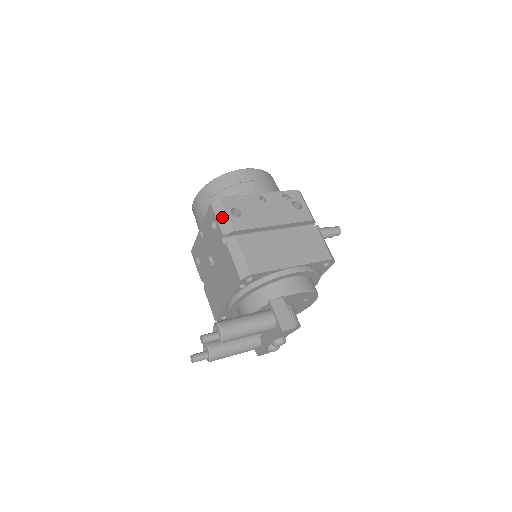
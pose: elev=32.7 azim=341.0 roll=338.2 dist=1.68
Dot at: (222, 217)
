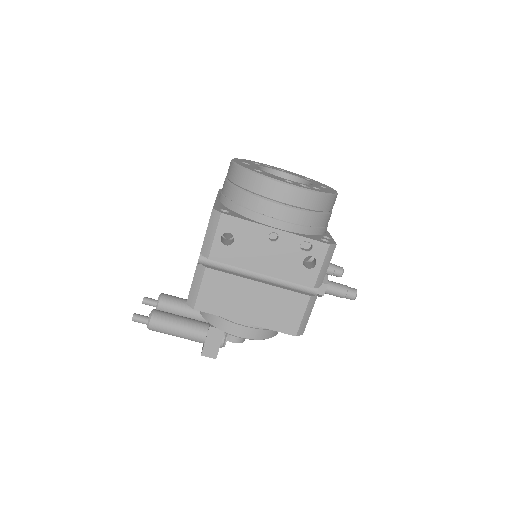
Dot at: (210, 235)
